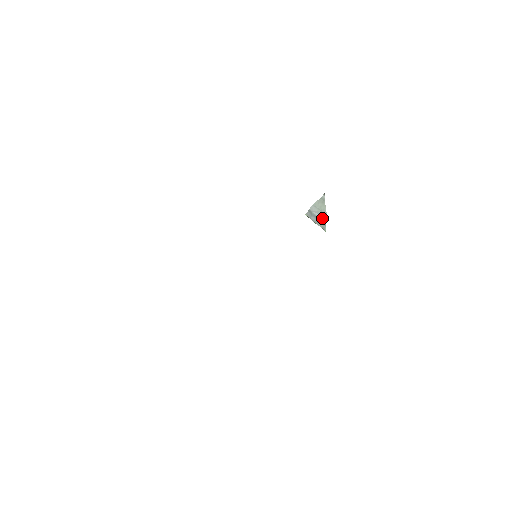
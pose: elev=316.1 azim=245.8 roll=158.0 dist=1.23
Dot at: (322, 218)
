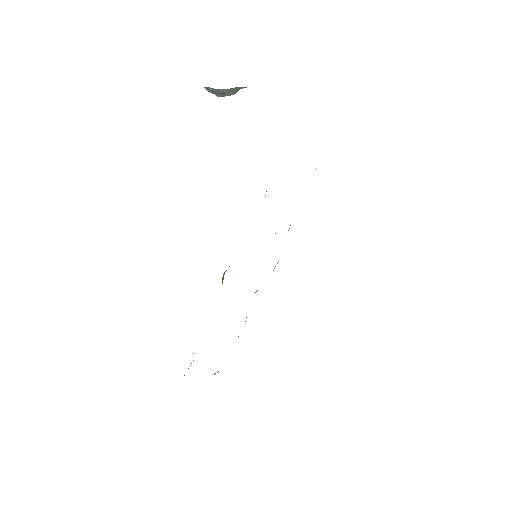
Dot at: (225, 94)
